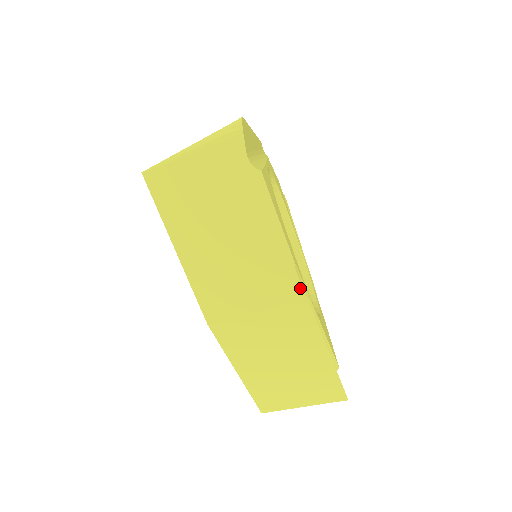
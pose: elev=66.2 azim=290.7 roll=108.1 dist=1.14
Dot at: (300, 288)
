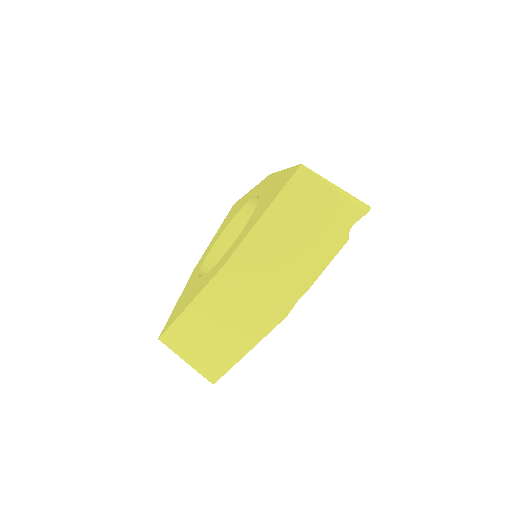
Dot at: (291, 307)
